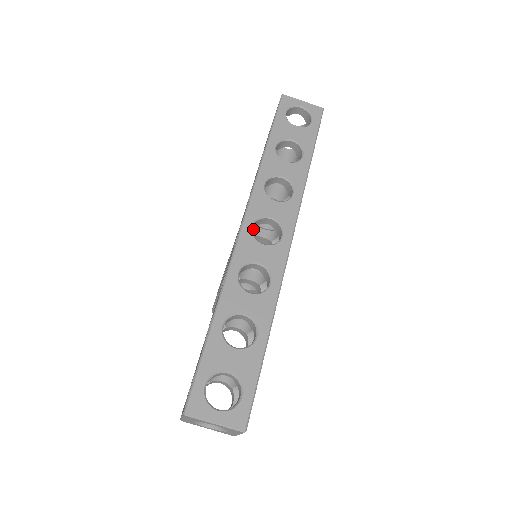
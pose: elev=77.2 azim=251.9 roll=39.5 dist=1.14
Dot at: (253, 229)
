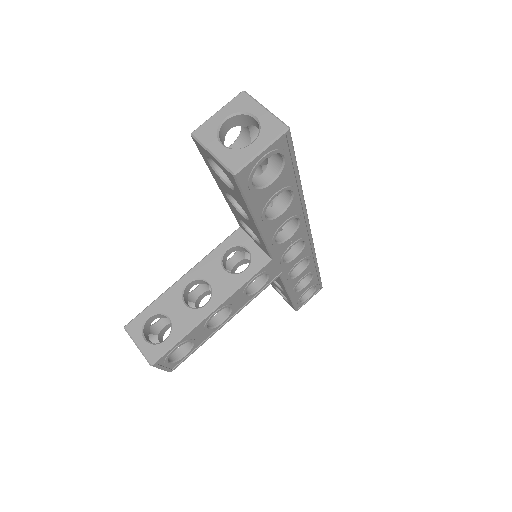
Dot at: occluded
